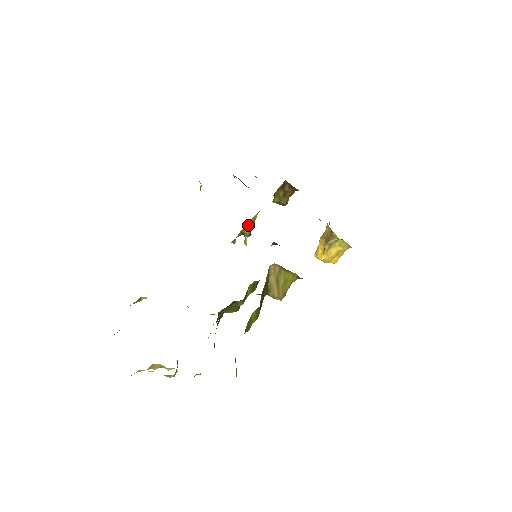
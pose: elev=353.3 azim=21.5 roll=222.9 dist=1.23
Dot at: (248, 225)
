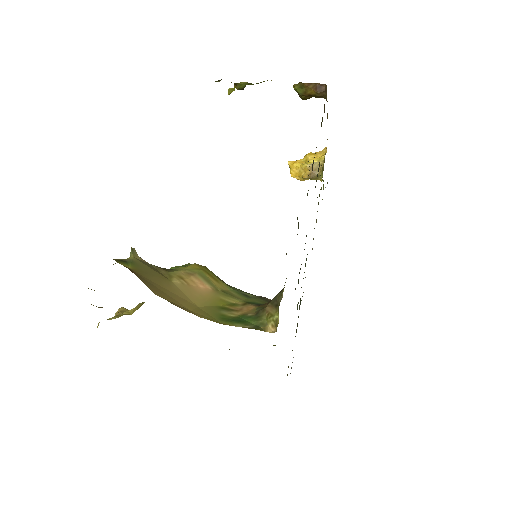
Dot at: (248, 83)
